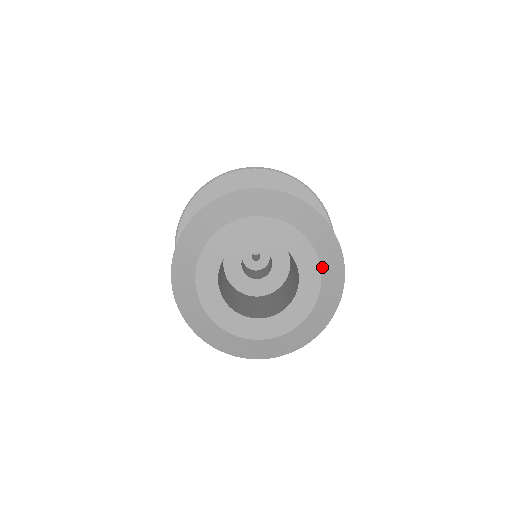
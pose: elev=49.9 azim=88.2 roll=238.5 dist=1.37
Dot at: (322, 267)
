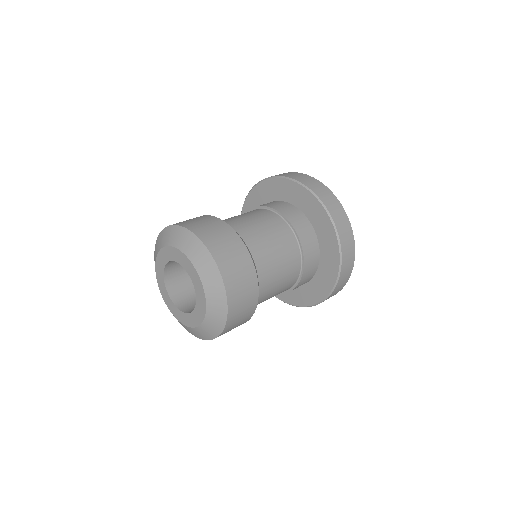
Dot at: (202, 280)
